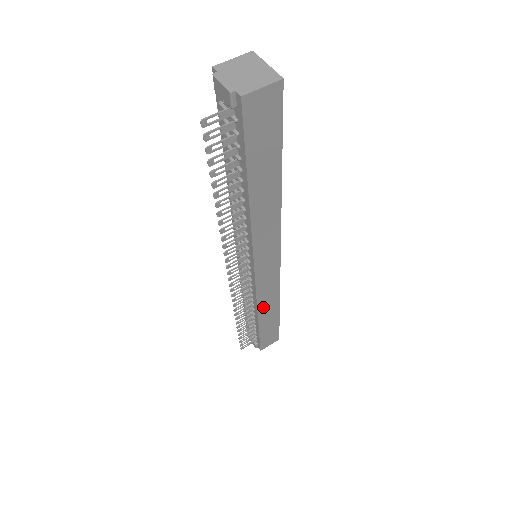
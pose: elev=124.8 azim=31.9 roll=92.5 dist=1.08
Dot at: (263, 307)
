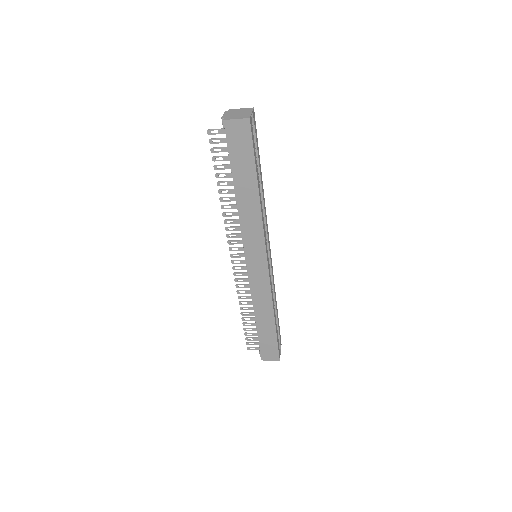
Dot at: (258, 306)
